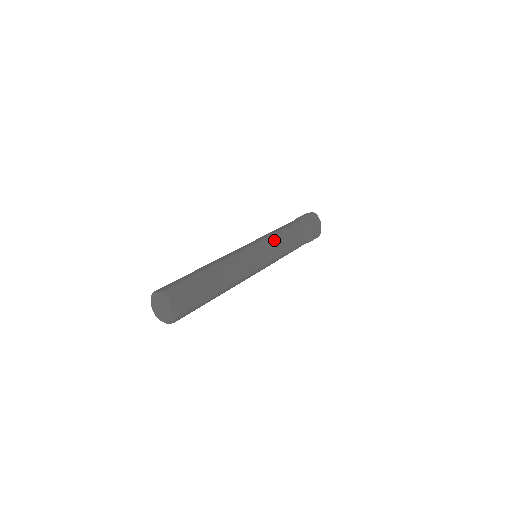
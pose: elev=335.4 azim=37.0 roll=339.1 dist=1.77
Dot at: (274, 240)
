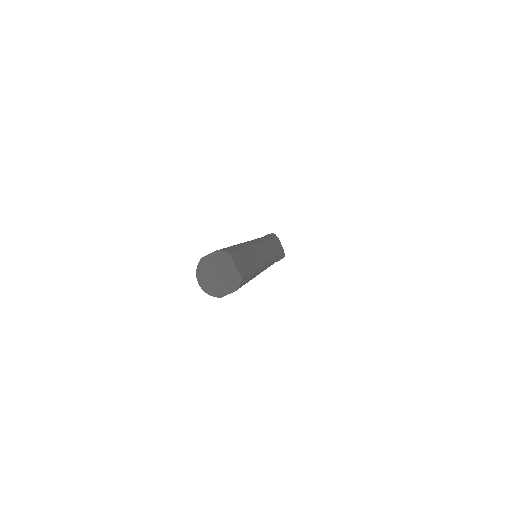
Dot at: (268, 239)
